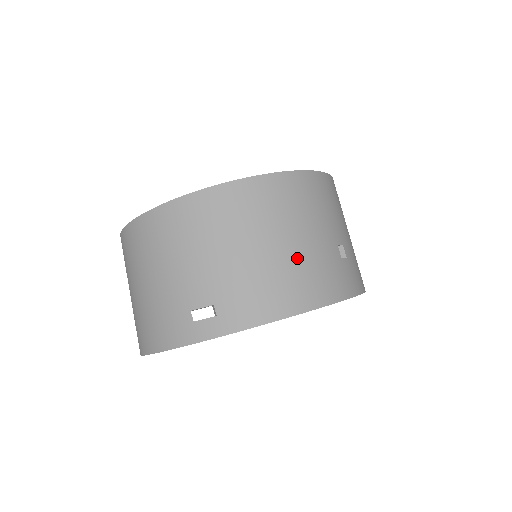
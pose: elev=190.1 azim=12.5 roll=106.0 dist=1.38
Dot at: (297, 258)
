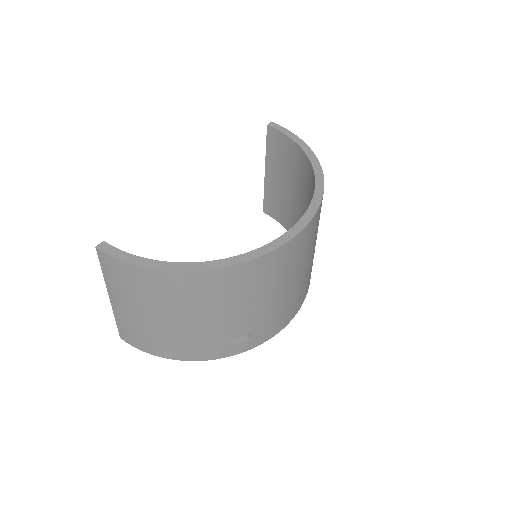
Dot at: (307, 275)
